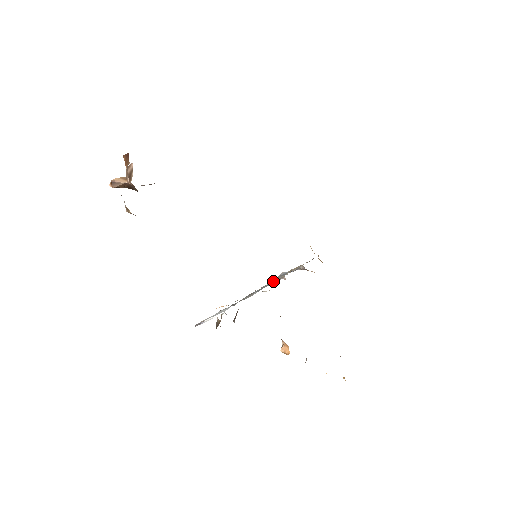
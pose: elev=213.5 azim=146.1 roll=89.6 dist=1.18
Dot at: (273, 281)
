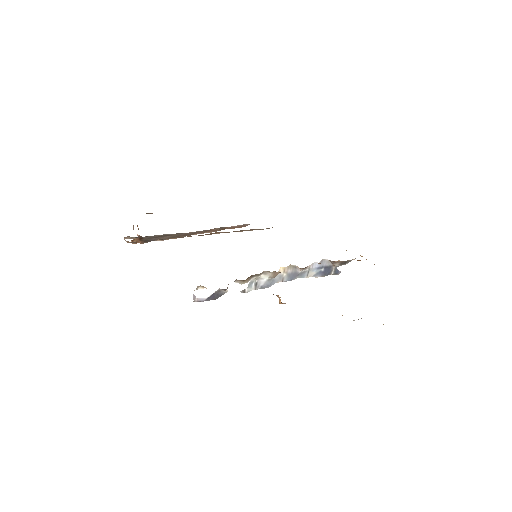
Dot at: (283, 271)
